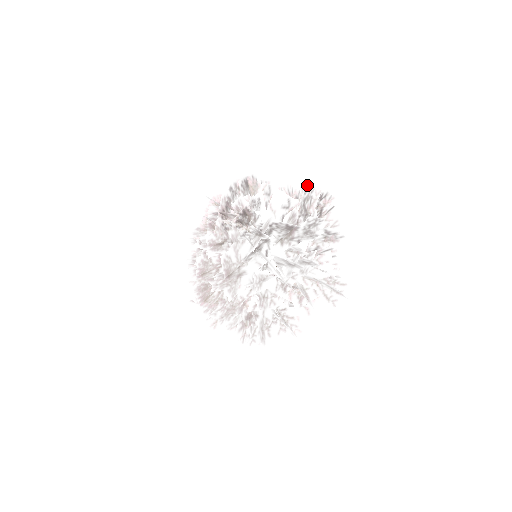
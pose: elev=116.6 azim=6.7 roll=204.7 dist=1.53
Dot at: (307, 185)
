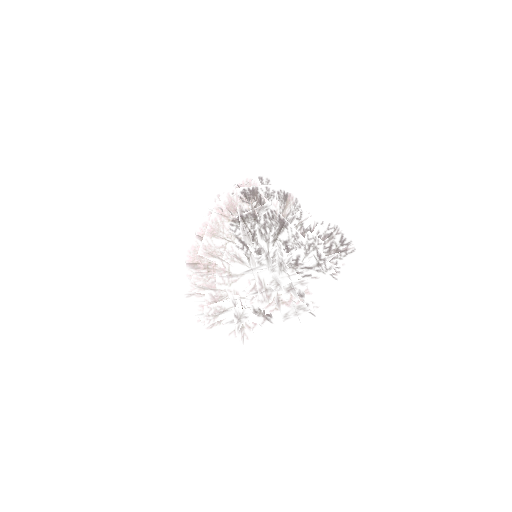
Dot at: (333, 222)
